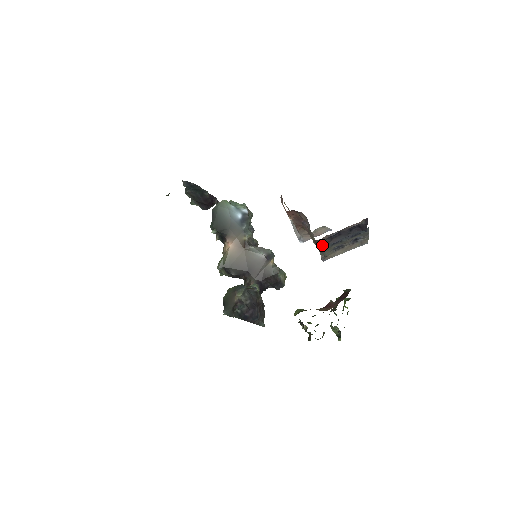
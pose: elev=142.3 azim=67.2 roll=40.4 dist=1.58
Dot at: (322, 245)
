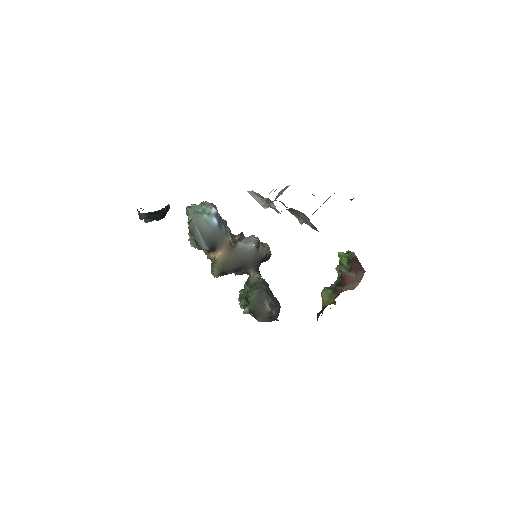
Dot at: occluded
